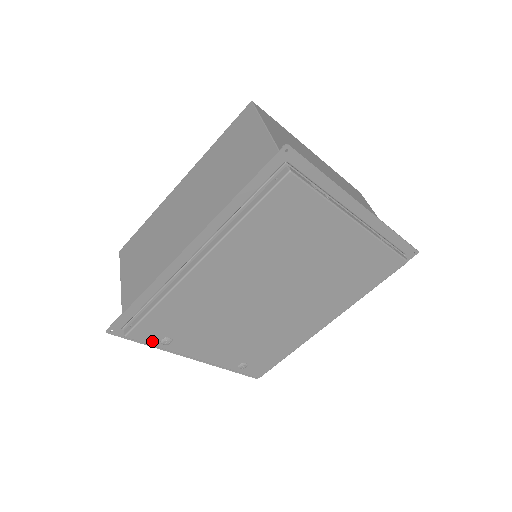
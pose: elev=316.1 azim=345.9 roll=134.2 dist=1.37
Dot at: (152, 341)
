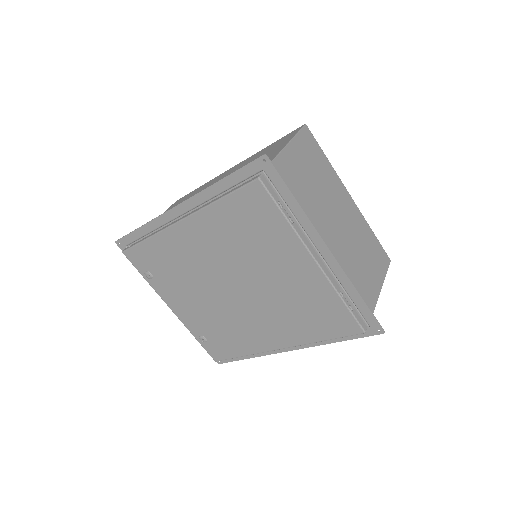
Dot at: (140, 268)
